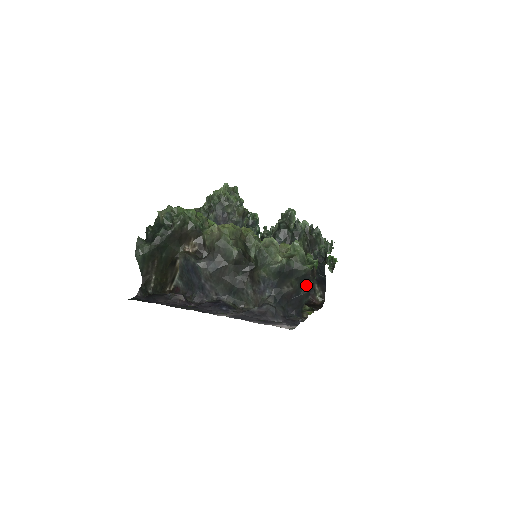
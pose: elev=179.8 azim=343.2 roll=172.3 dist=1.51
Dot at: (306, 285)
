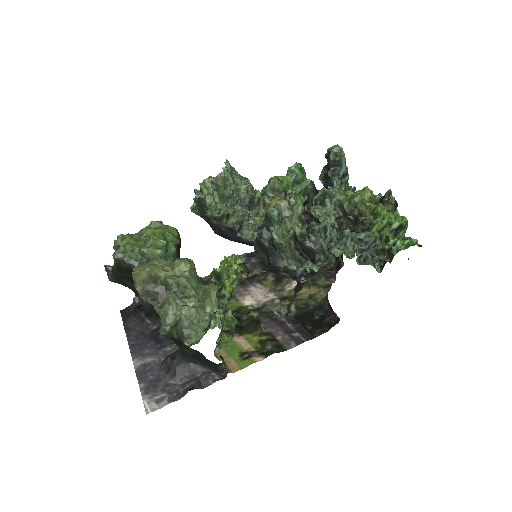
Dot at: (201, 354)
